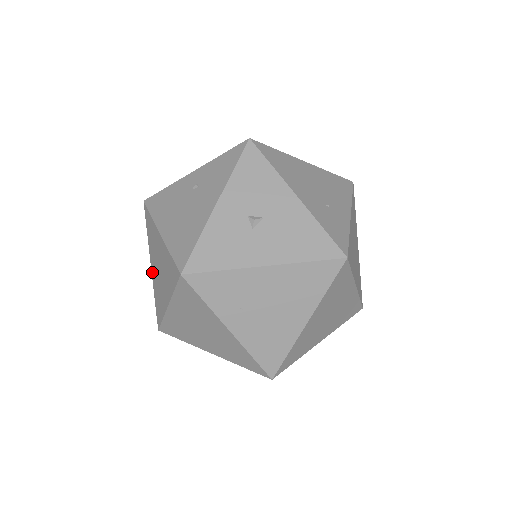
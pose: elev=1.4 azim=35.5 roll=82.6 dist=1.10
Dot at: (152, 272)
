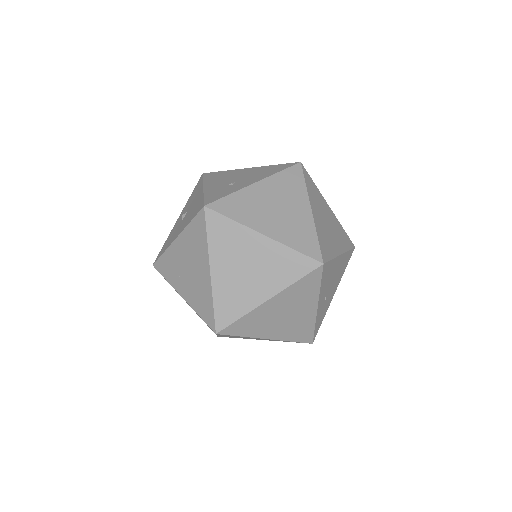
Dot at: occluded
